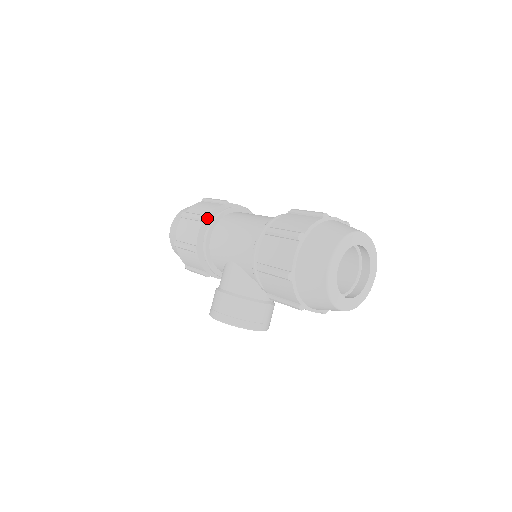
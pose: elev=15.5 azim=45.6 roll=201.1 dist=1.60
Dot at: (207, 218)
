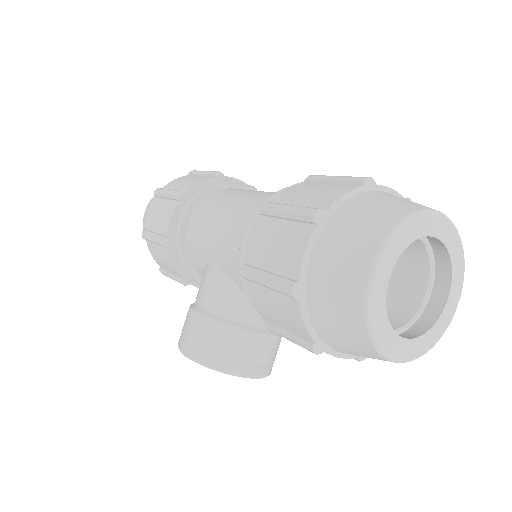
Dot at: (186, 195)
